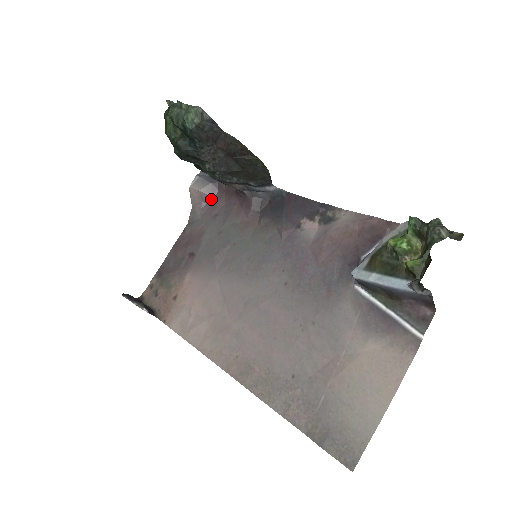
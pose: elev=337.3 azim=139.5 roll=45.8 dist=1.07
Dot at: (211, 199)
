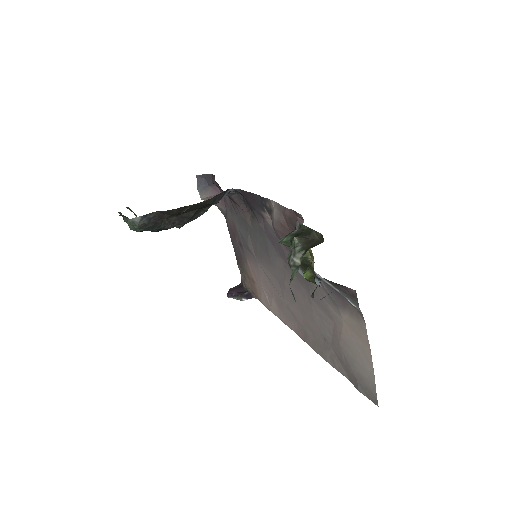
Dot at: occluded
